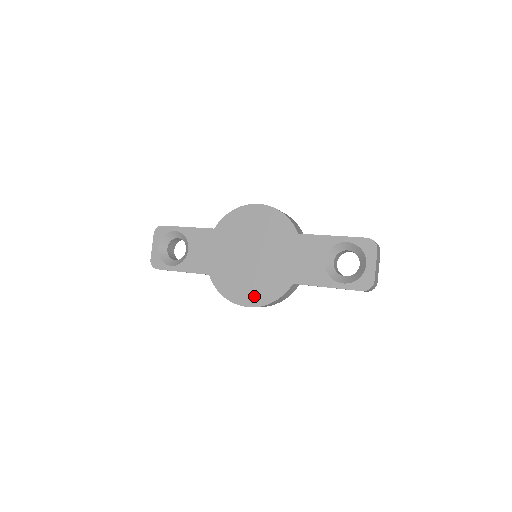
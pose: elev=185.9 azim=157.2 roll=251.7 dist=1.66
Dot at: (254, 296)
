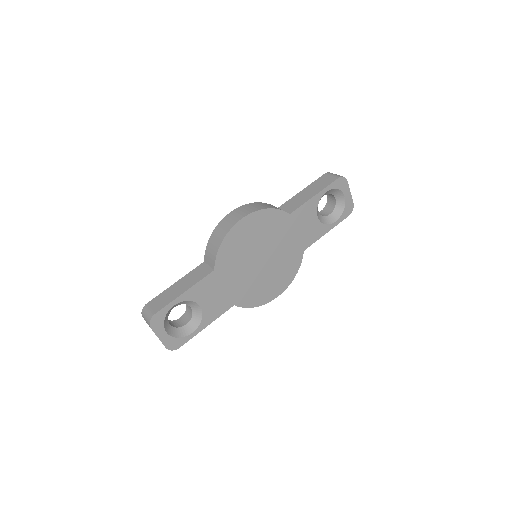
Dot at: (280, 284)
